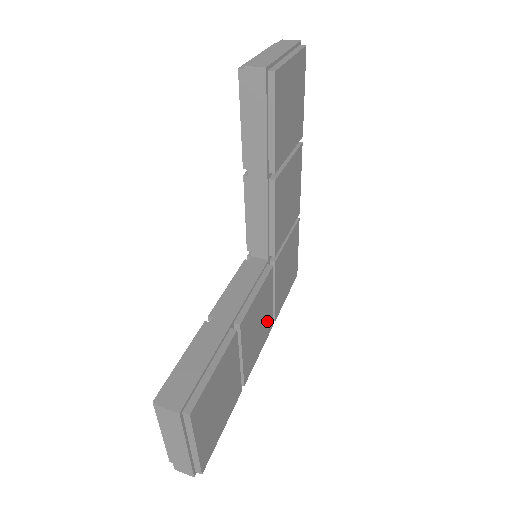
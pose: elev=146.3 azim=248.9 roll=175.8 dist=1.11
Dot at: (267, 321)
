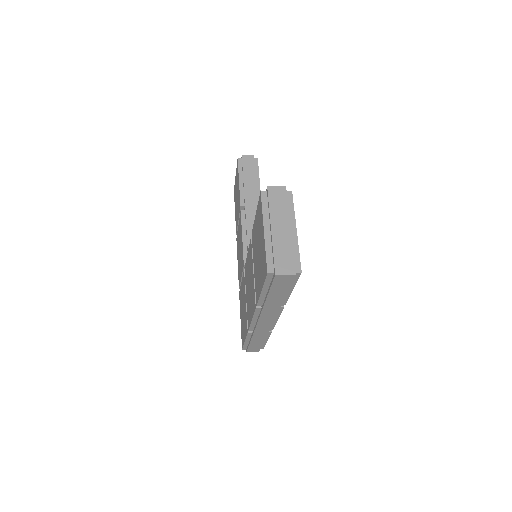
Dot at: occluded
